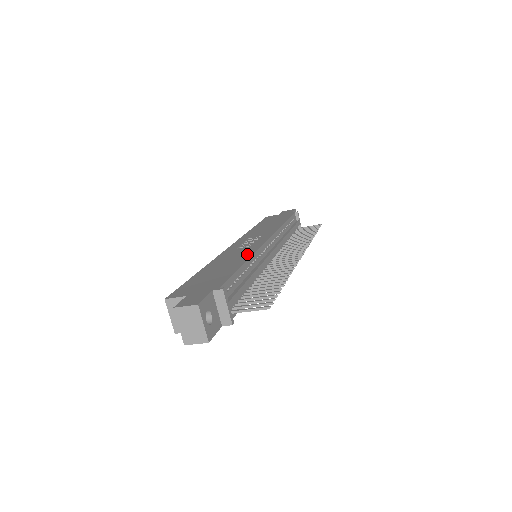
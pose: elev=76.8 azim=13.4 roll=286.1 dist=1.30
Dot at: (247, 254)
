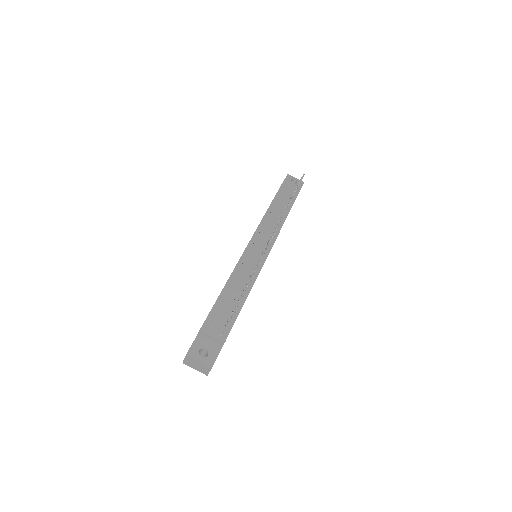
Dot at: occluded
